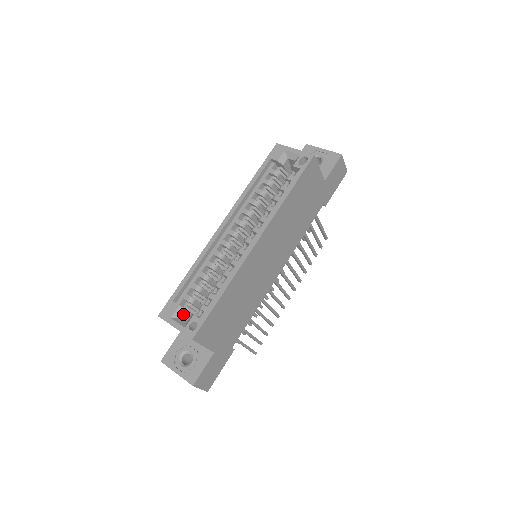
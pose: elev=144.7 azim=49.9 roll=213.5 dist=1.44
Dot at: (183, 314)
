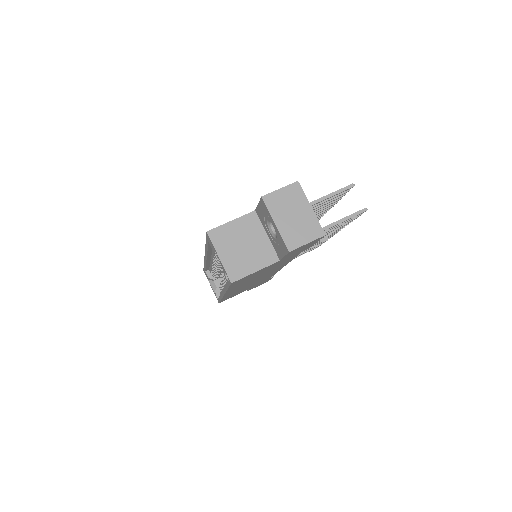
Dot at: (214, 280)
